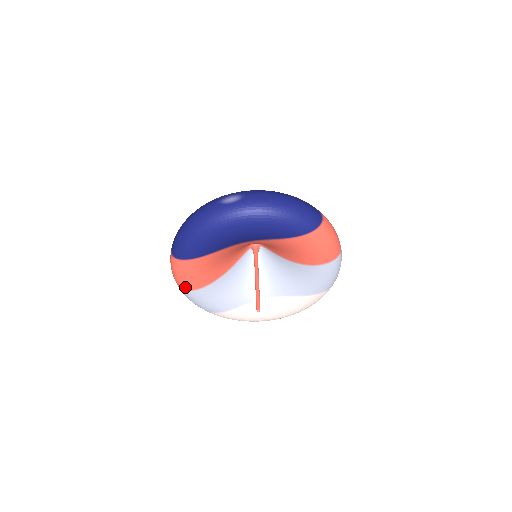
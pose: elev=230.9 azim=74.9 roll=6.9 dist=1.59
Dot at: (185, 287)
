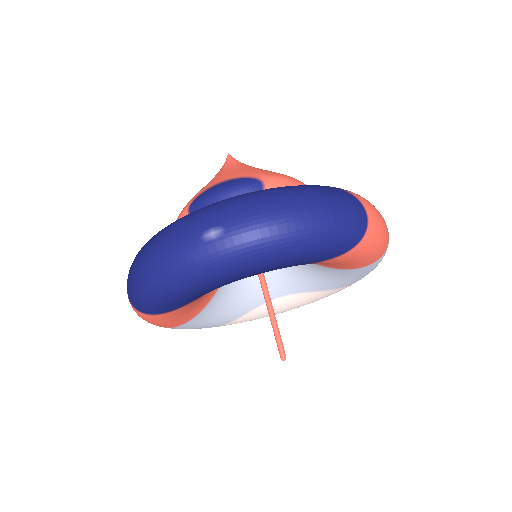
Dot at: occluded
